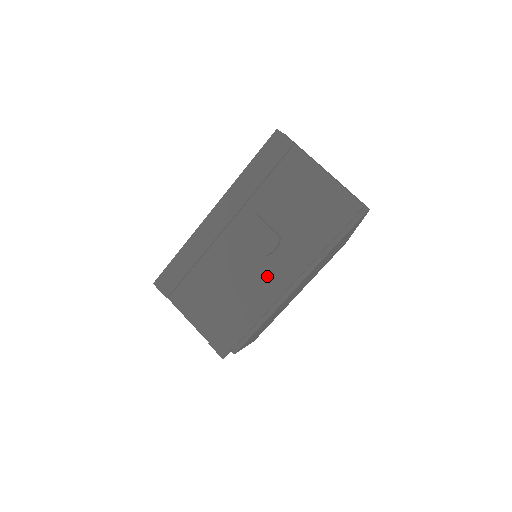
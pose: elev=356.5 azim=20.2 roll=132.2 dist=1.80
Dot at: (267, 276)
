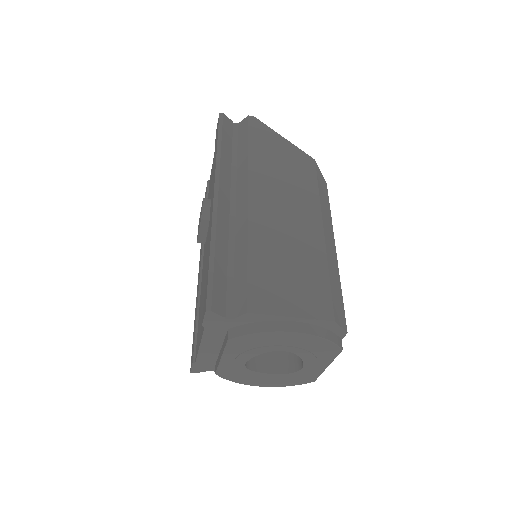
Dot at: occluded
